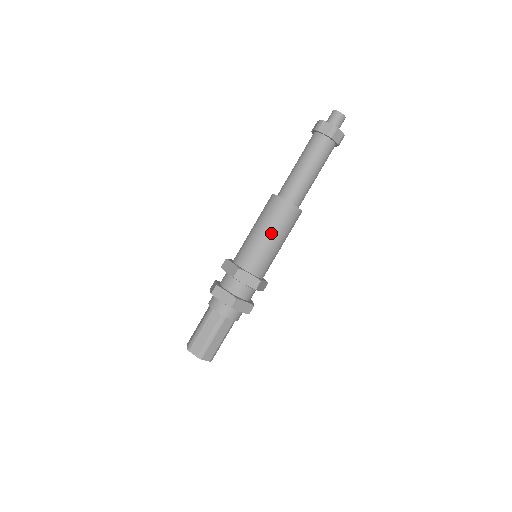
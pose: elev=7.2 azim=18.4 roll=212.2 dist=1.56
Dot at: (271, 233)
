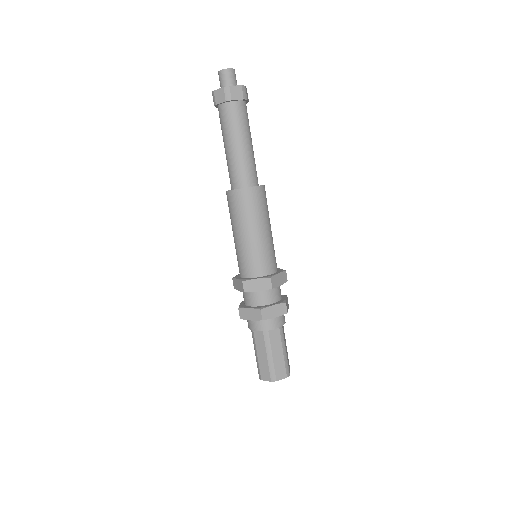
Dot at: (247, 228)
